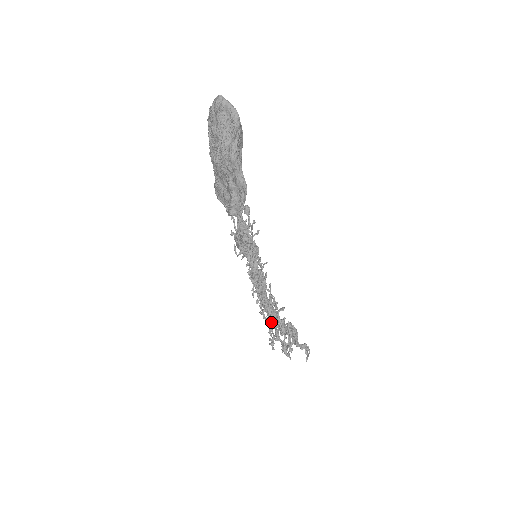
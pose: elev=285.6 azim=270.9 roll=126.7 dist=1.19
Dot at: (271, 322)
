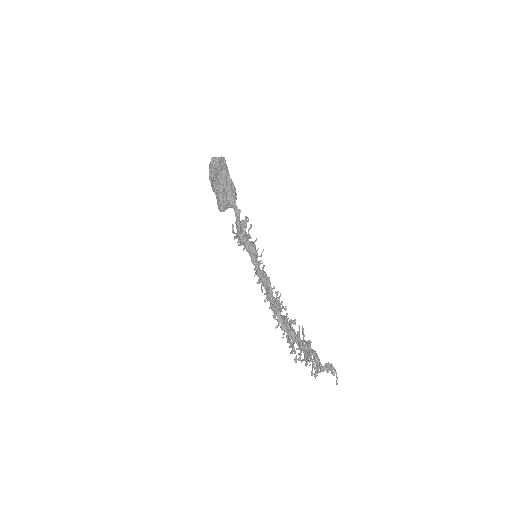
Dot at: occluded
